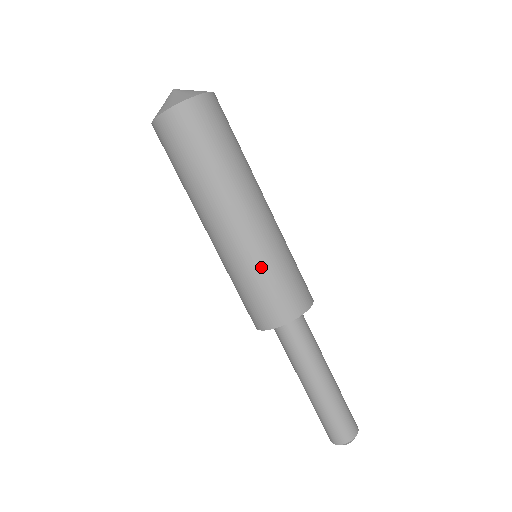
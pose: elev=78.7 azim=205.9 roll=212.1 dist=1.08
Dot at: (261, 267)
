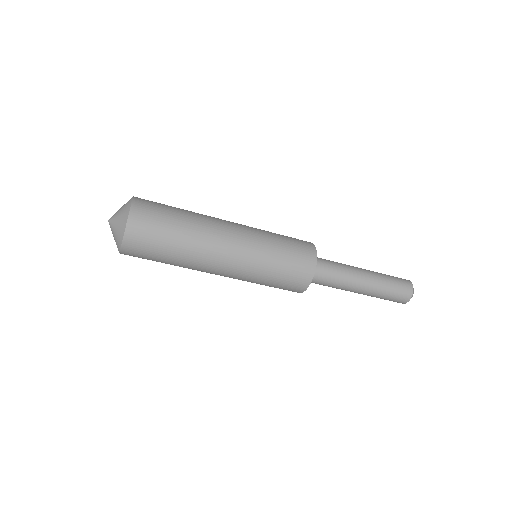
Dot at: (265, 271)
